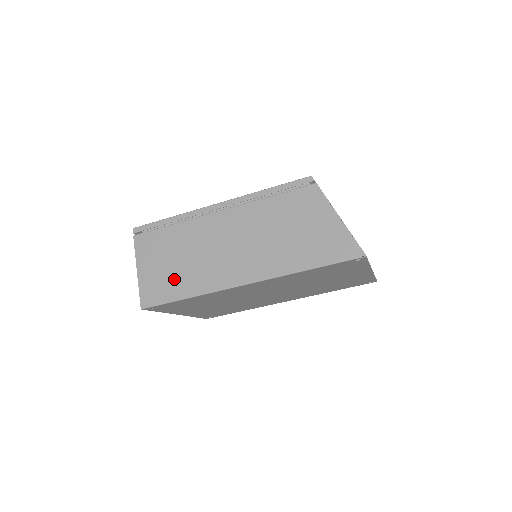
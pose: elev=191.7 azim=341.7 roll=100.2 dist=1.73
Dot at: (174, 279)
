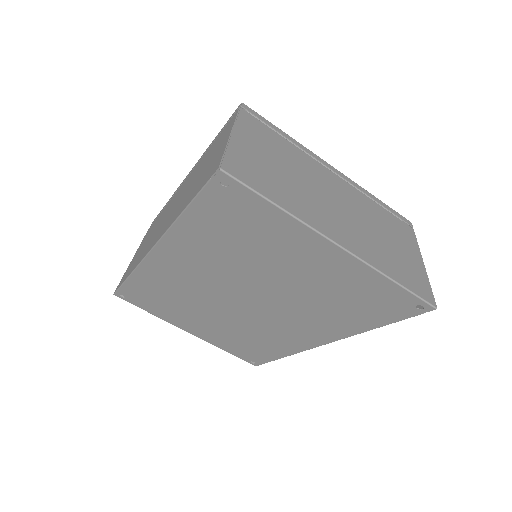
Dot at: occluded
